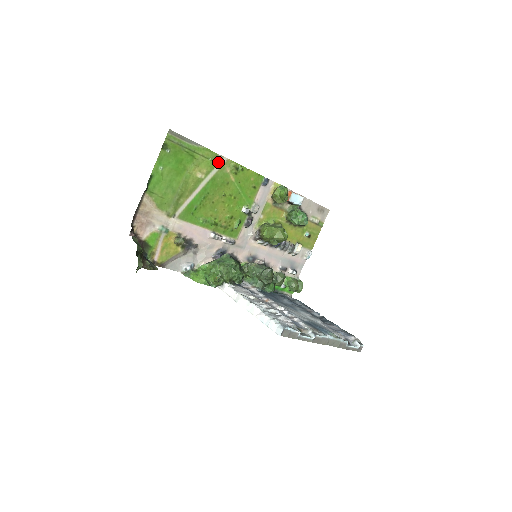
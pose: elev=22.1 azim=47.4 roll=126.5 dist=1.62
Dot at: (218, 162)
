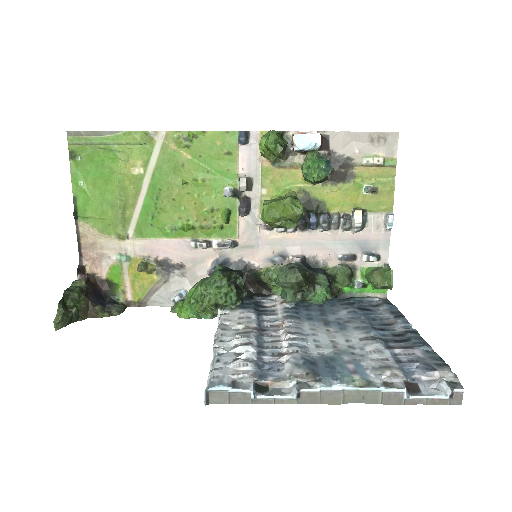
Dot at: (154, 142)
